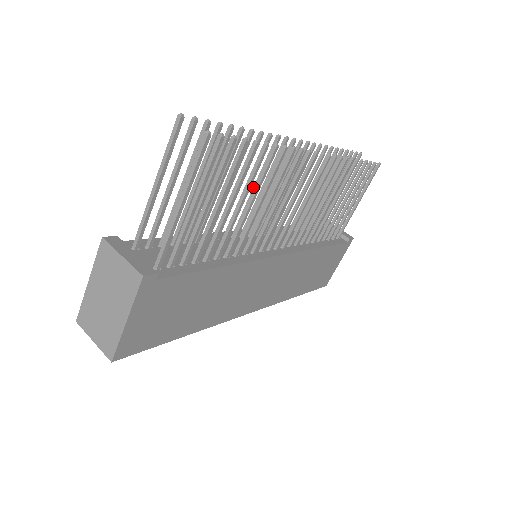
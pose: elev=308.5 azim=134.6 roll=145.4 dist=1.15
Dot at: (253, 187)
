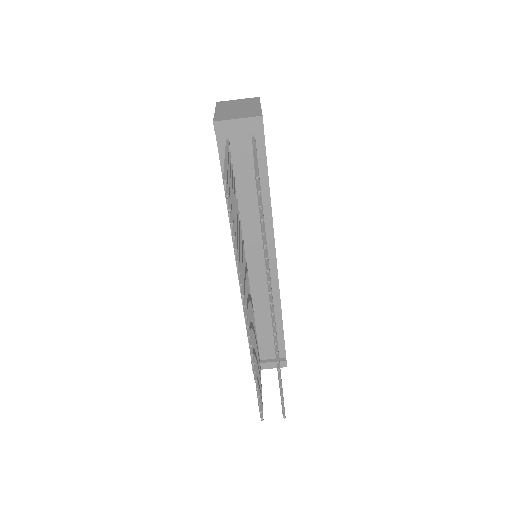
Dot at: occluded
